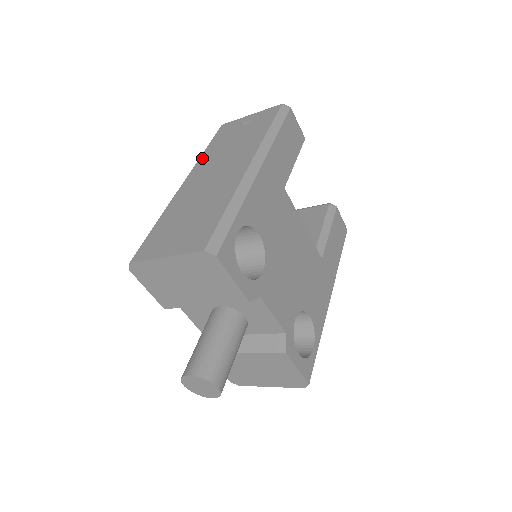
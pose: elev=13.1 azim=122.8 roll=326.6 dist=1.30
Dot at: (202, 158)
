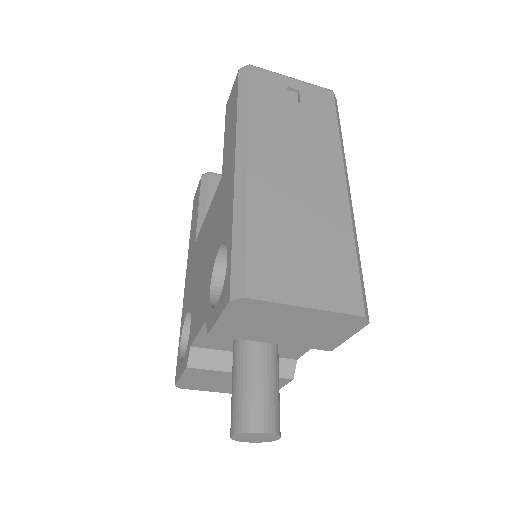
Dot at: (255, 122)
